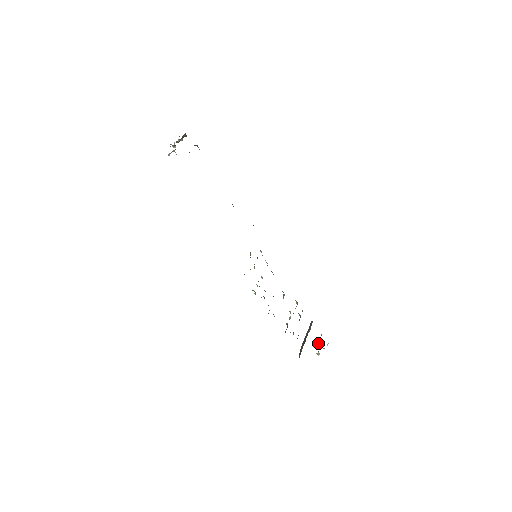
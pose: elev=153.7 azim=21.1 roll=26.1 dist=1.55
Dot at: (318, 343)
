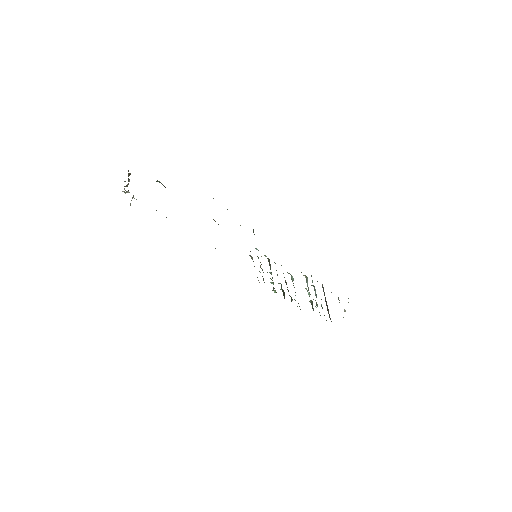
Dot at: occluded
